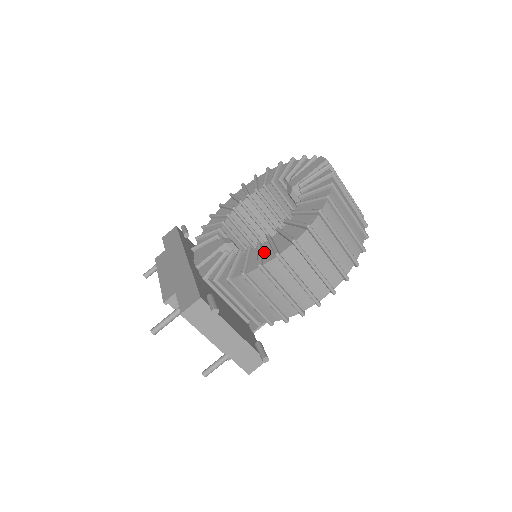
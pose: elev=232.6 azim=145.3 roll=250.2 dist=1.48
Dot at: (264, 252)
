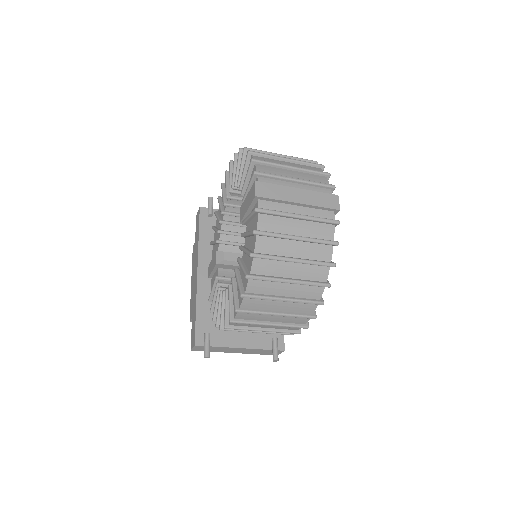
Dot at: occluded
